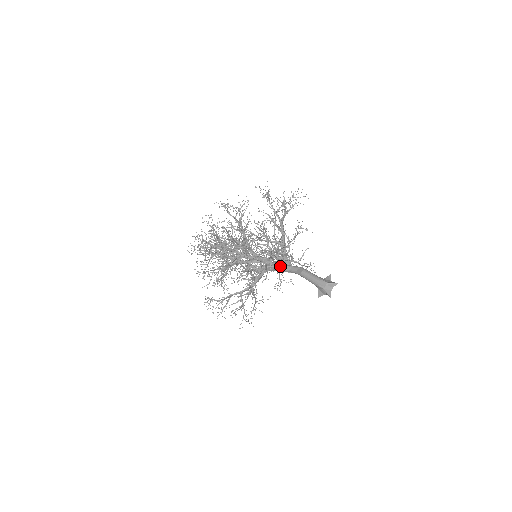
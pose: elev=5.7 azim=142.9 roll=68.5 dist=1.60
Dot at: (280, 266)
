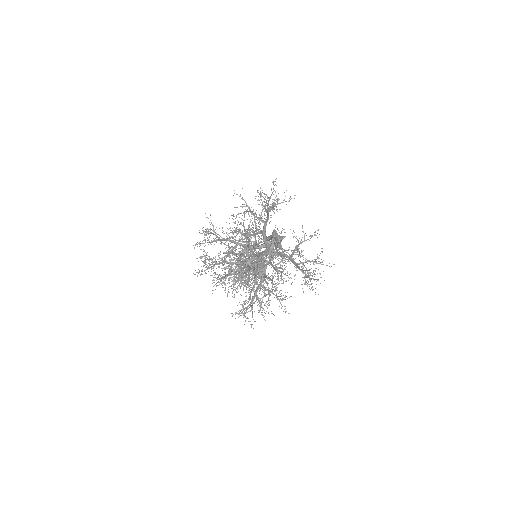
Dot at: (264, 251)
